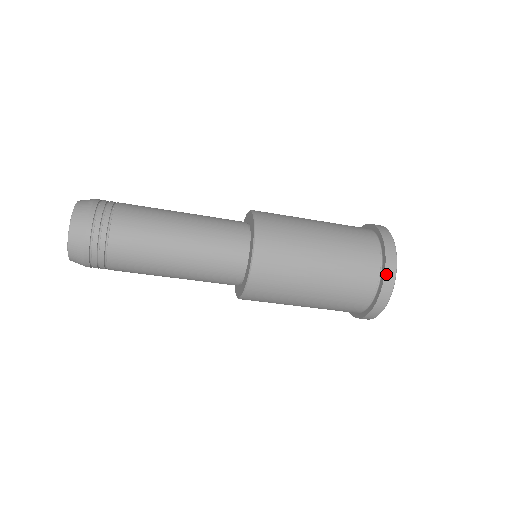
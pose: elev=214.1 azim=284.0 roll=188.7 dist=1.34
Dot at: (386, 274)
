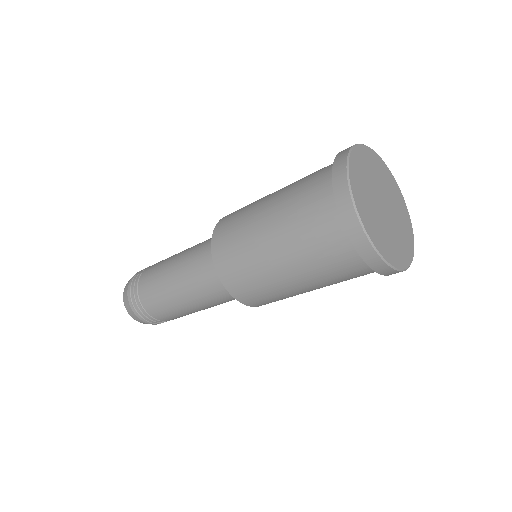
Dot at: (347, 229)
